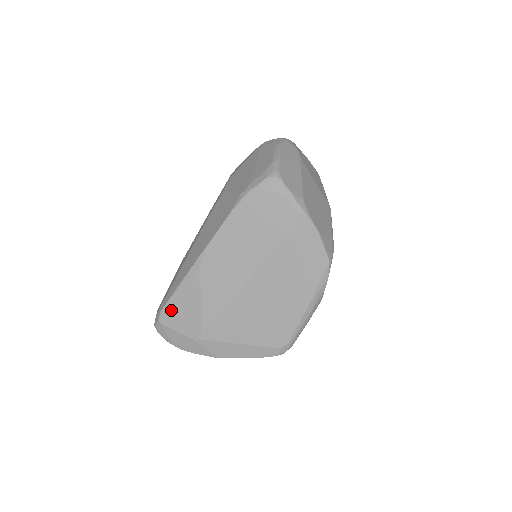
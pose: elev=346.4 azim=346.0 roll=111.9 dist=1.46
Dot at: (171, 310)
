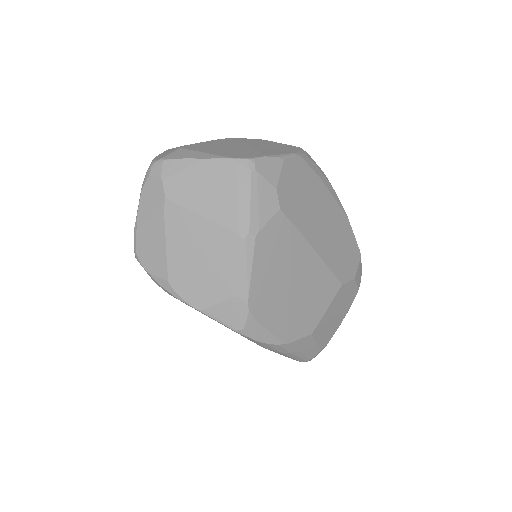
Dot at: occluded
